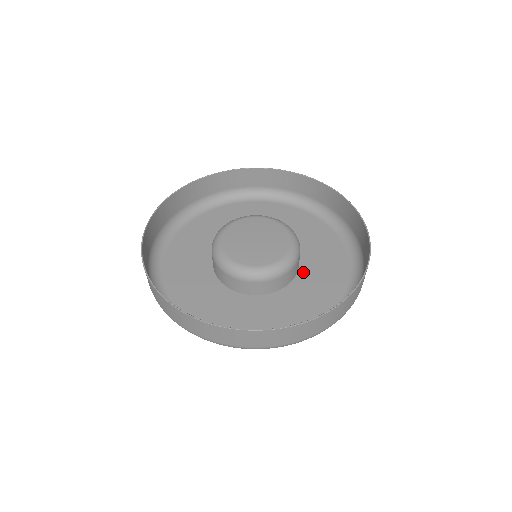
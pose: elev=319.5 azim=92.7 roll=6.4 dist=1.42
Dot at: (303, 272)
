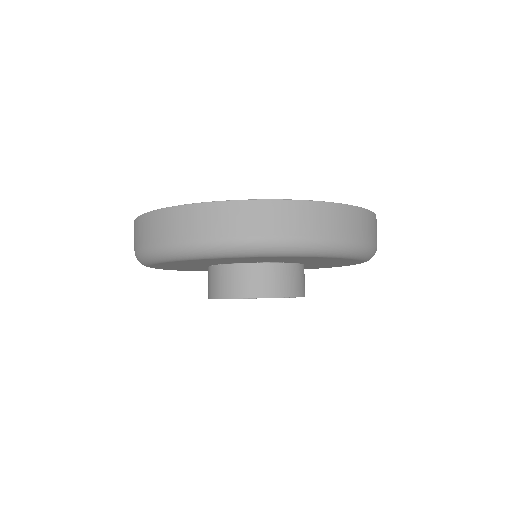
Dot at: occluded
